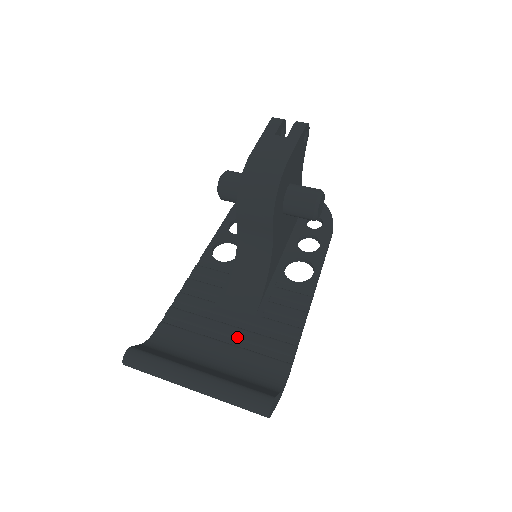
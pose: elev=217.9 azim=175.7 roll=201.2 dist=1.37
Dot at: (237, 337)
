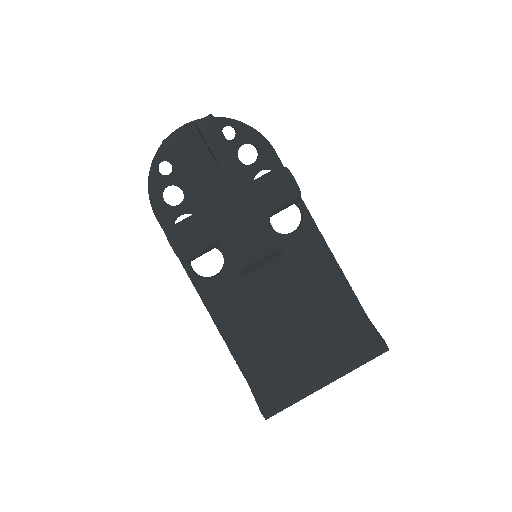
Dot at: (301, 316)
